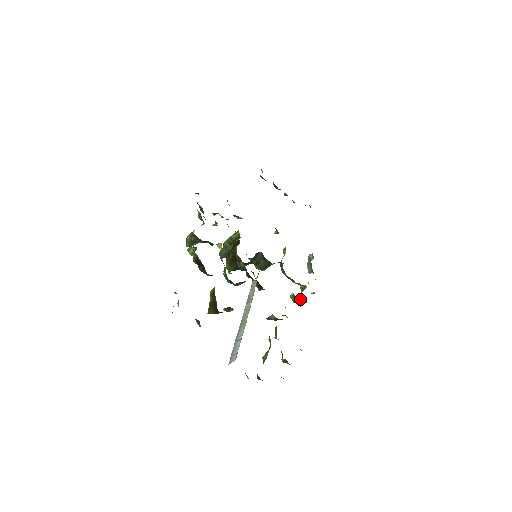
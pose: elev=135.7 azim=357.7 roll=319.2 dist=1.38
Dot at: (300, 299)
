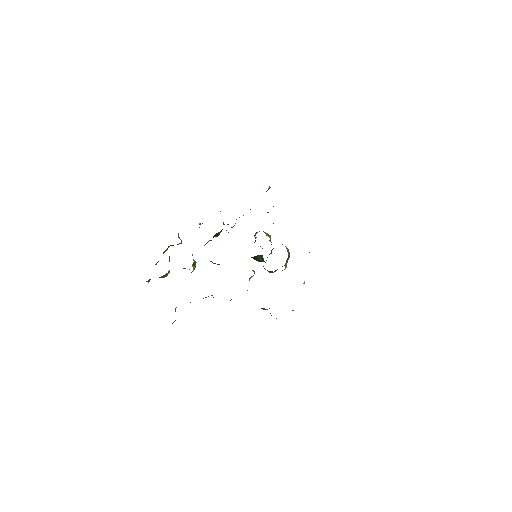
Dot at: (265, 309)
